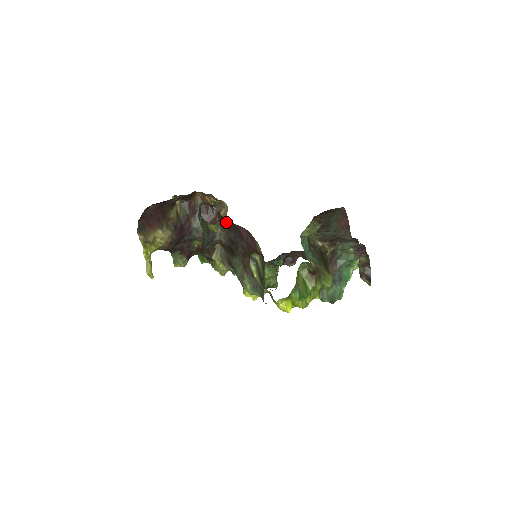
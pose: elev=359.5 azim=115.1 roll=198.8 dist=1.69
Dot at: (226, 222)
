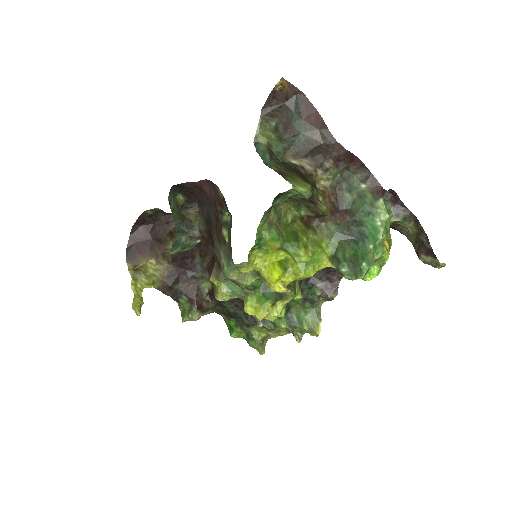
Dot at: (197, 197)
